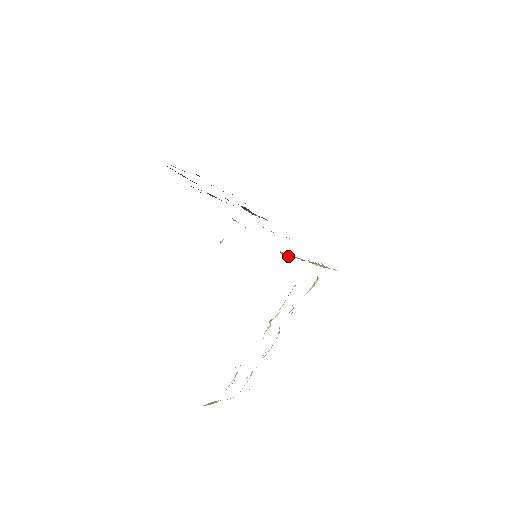
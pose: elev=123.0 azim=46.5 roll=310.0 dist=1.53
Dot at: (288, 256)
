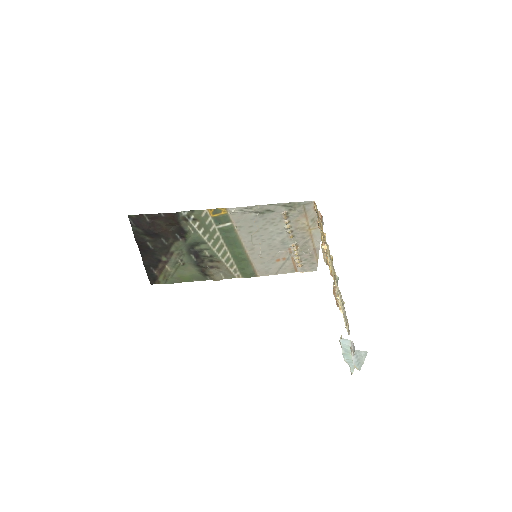
Dot at: (287, 222)
